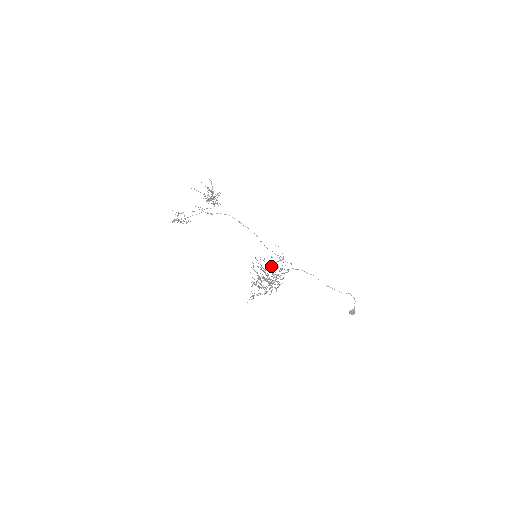
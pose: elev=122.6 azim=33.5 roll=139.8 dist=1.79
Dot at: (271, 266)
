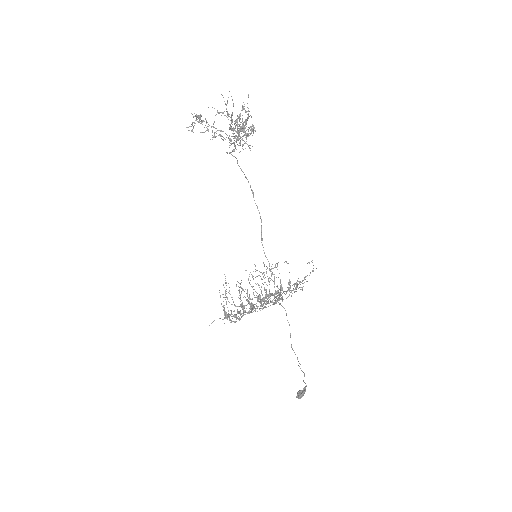
Dot at: occluded
